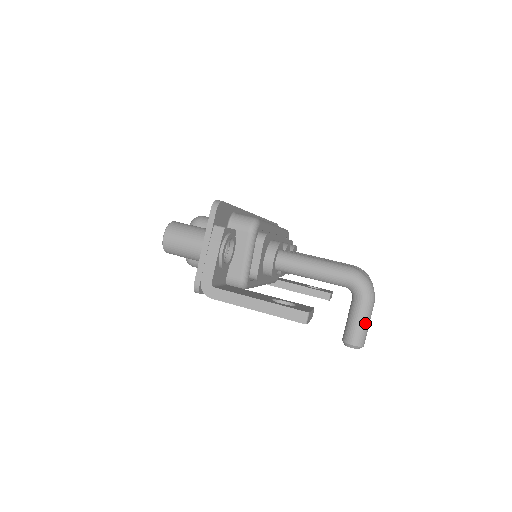
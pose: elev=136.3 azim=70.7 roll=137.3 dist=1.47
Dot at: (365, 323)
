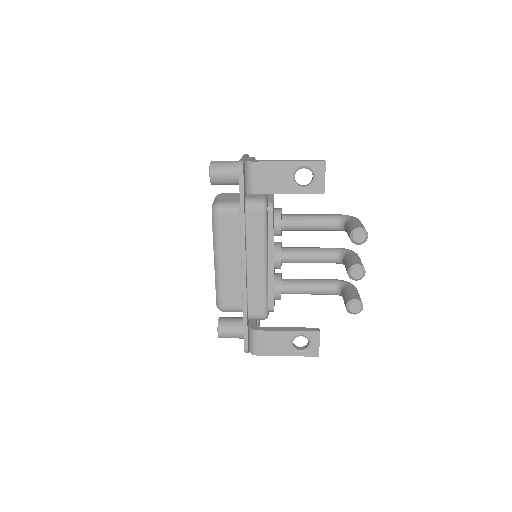
Dot at: (362, 224)
